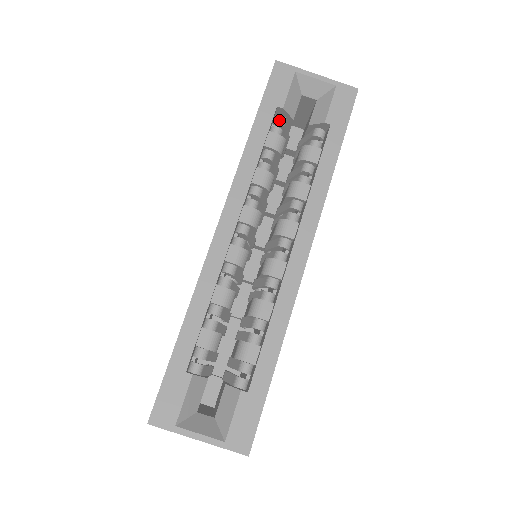
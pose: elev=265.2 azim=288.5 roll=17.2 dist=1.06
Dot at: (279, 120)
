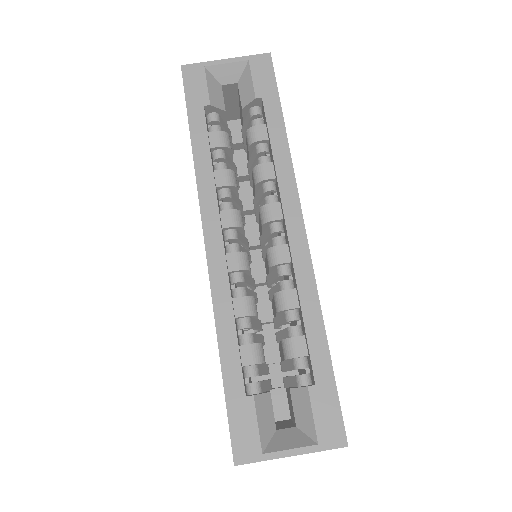
Dot at: (212, 118)
